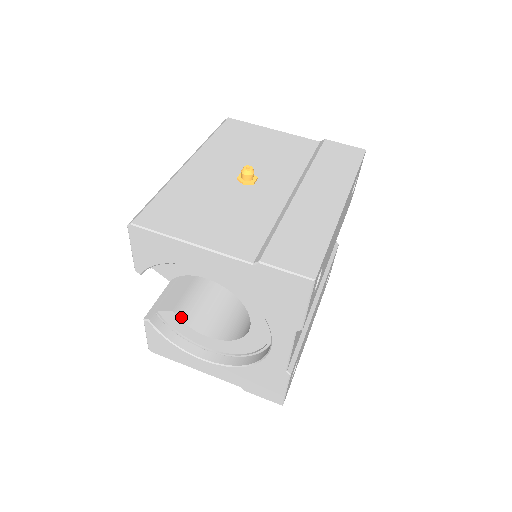
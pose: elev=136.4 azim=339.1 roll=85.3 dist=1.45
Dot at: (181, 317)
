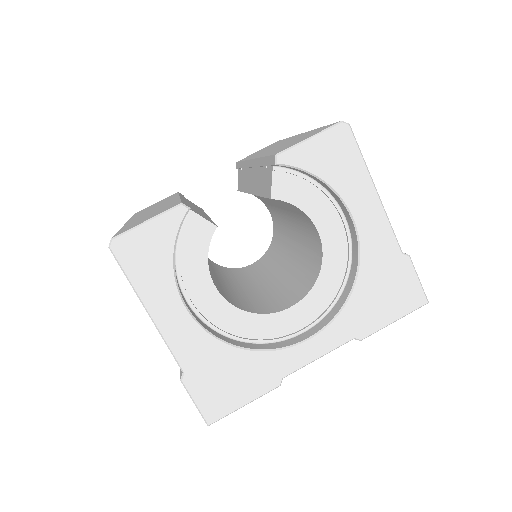
Dot at: (210, 241)
